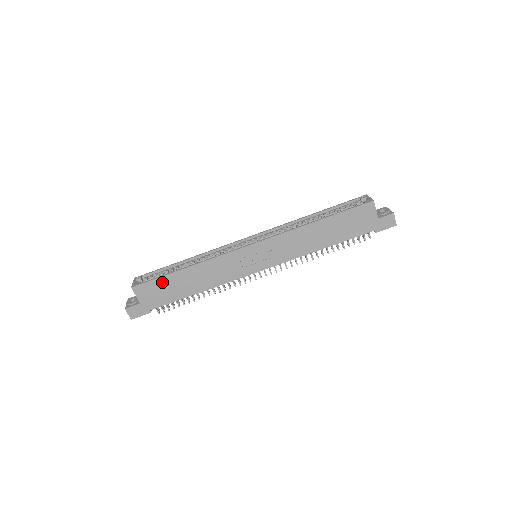
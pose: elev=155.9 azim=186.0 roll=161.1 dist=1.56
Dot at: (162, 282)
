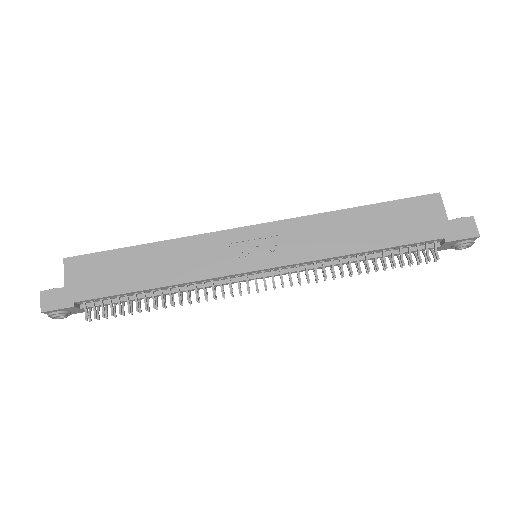
Dot at: (109, 259)
